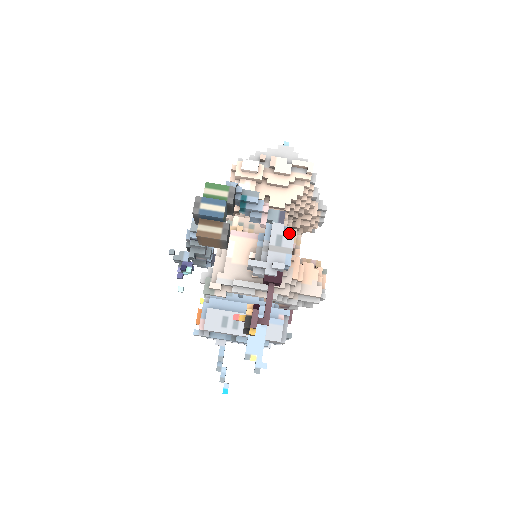
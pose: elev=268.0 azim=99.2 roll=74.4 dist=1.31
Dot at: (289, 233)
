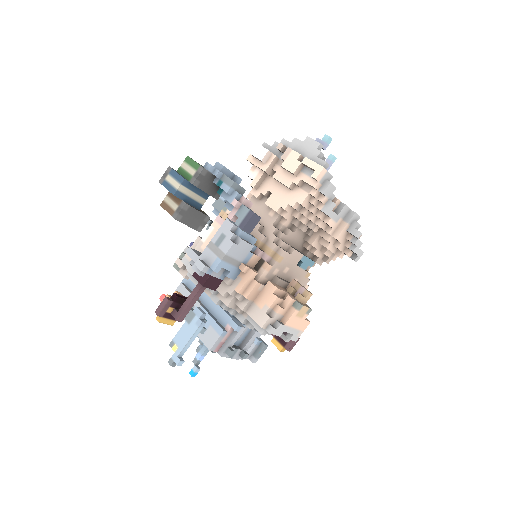
Dot at: (238, 237)
